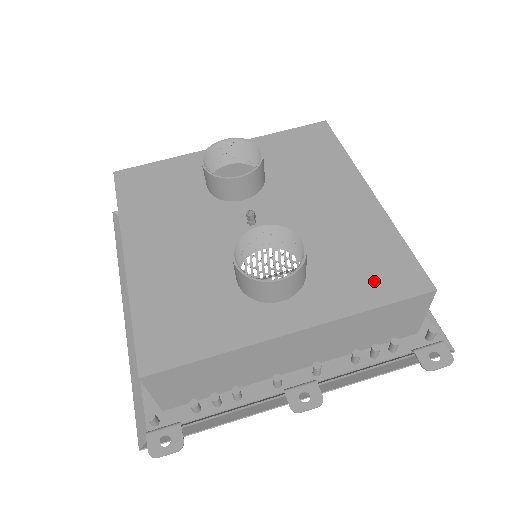
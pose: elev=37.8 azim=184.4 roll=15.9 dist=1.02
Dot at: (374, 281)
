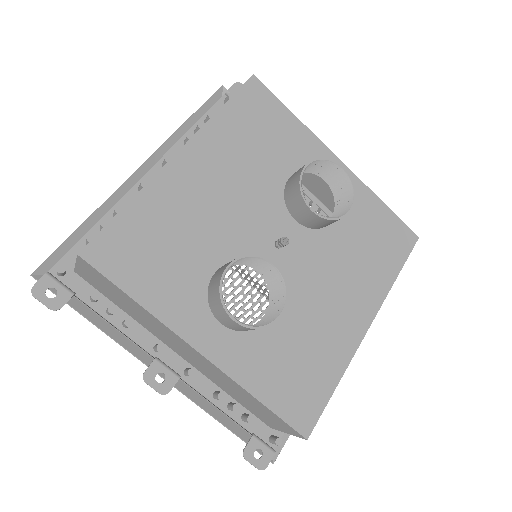
Dot at: (285, 386)
